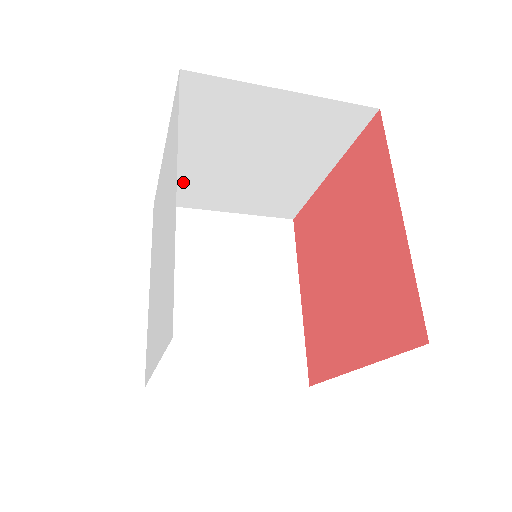
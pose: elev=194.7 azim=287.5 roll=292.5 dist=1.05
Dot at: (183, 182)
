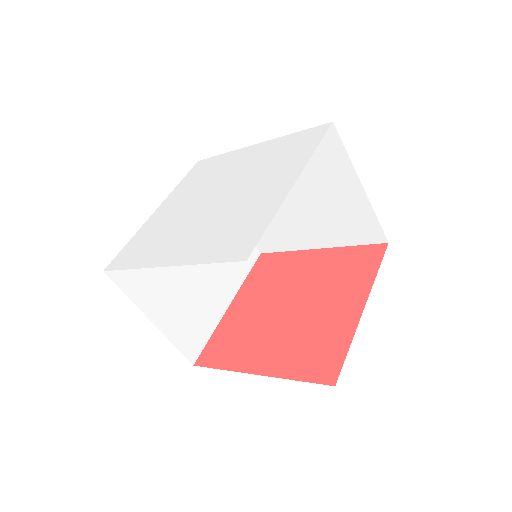
Dot at: occluded
